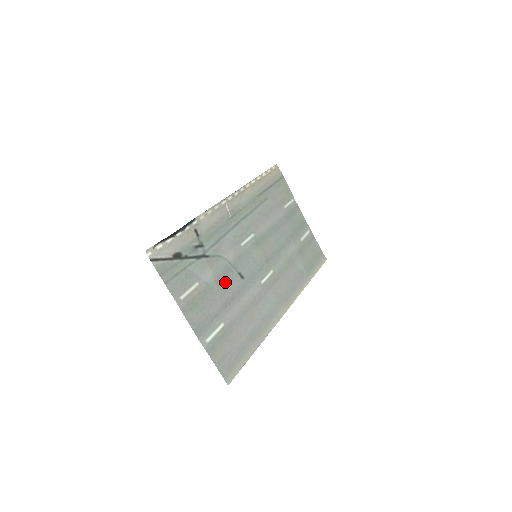
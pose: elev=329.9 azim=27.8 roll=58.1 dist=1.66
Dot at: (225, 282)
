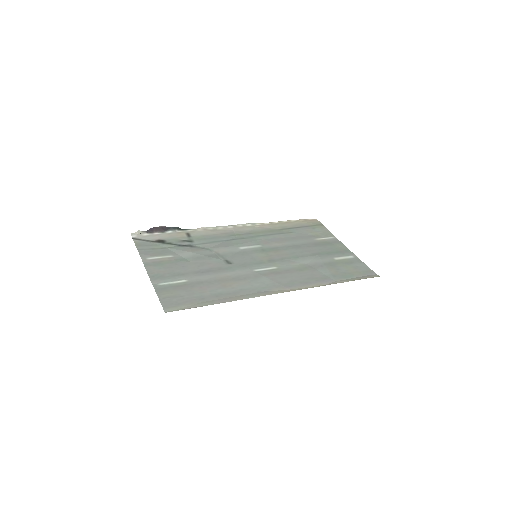
Dot at: (205, 261)
